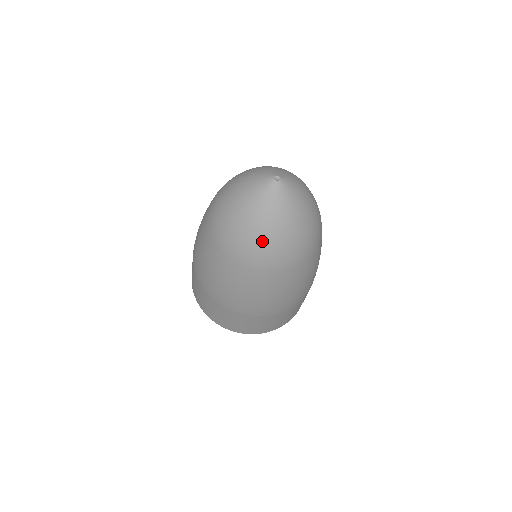
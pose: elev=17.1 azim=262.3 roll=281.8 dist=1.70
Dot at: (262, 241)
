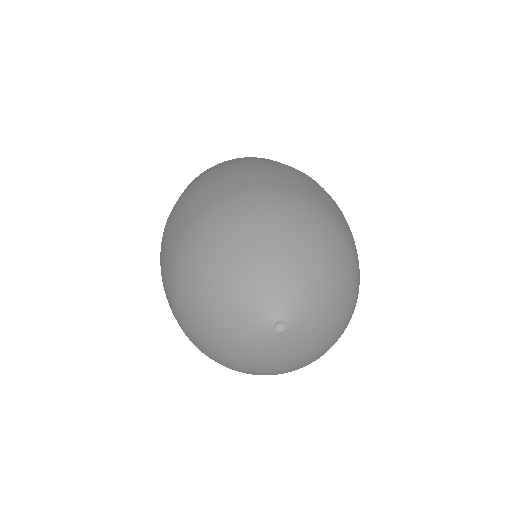
Dot at: (255, 373)
